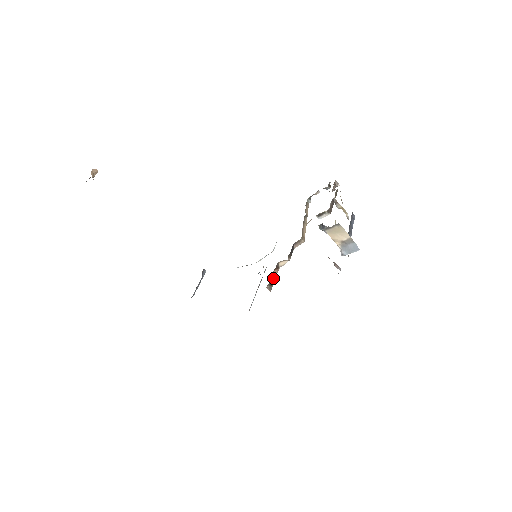
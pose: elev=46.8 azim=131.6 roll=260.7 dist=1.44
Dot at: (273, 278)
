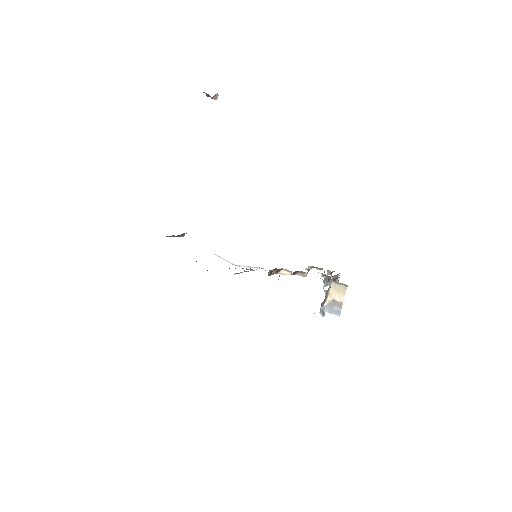
Dot at: (273, 272)
